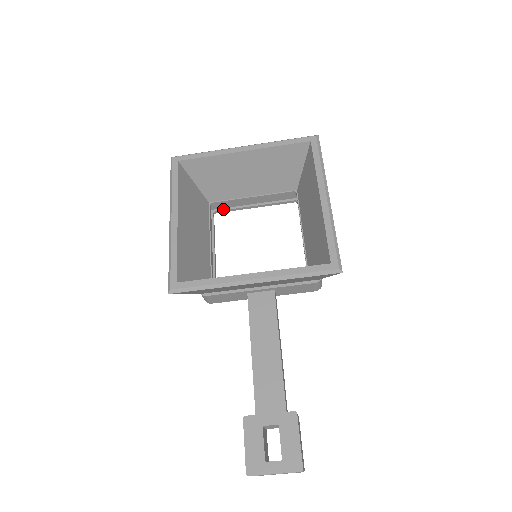
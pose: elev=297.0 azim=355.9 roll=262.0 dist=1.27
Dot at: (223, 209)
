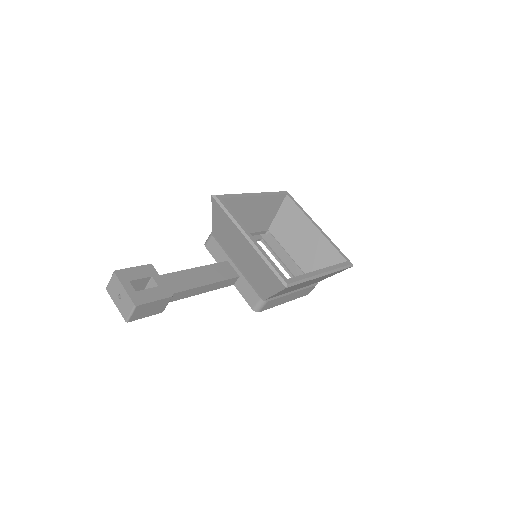
Dot at: (267, 244)
